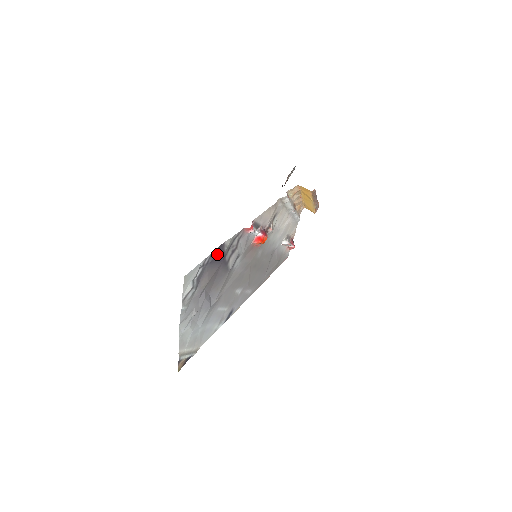
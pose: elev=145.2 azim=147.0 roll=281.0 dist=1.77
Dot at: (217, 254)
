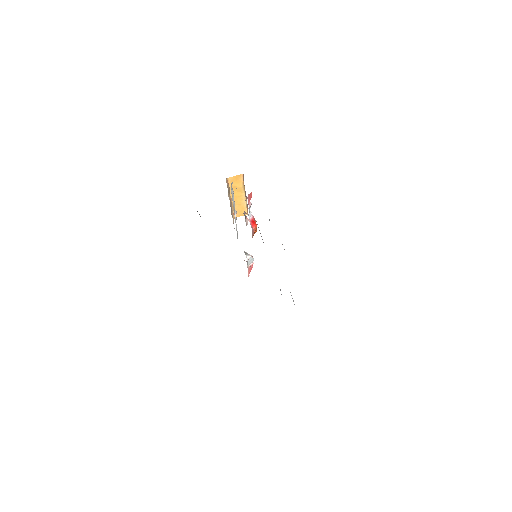
Dot at: occluded
